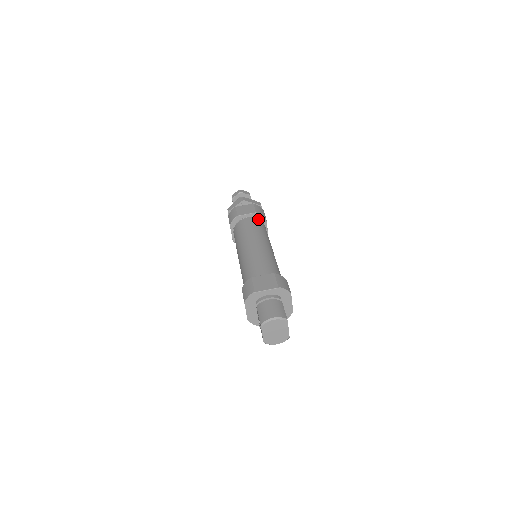
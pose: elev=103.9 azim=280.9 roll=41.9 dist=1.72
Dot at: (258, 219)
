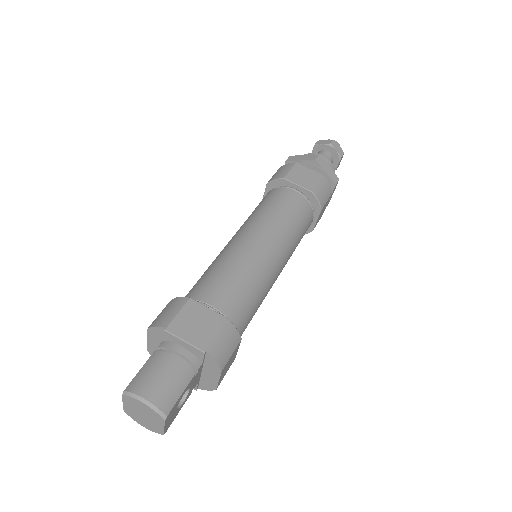
Dot at: (308, 203)
